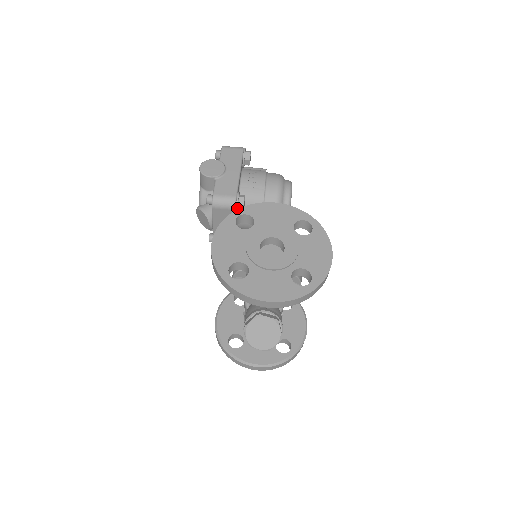
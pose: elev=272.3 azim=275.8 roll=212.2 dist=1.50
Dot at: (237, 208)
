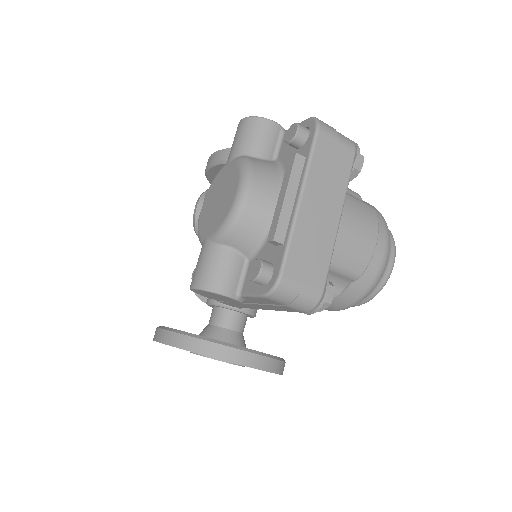
Dot at: occluded
